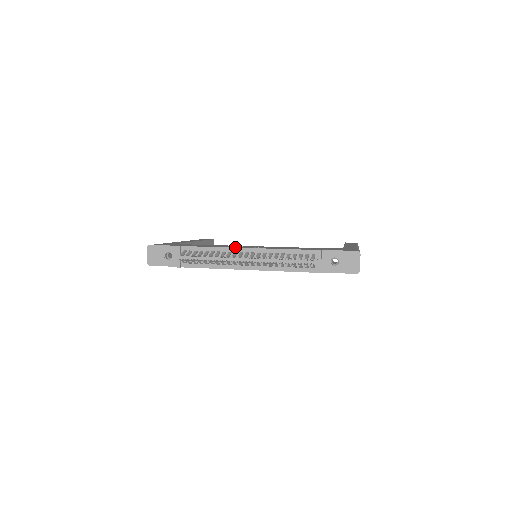
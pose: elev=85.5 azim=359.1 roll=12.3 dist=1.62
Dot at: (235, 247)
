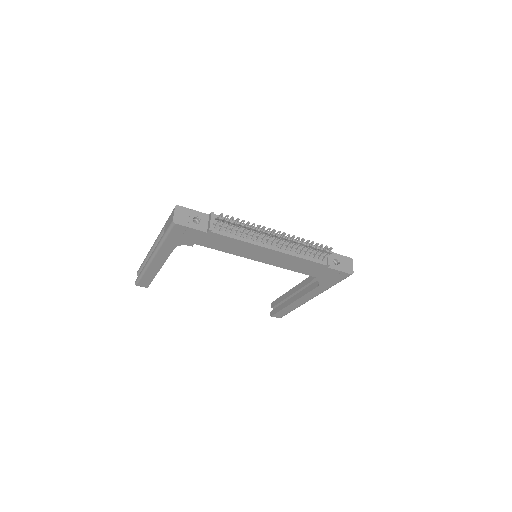
Dot at: occluded
